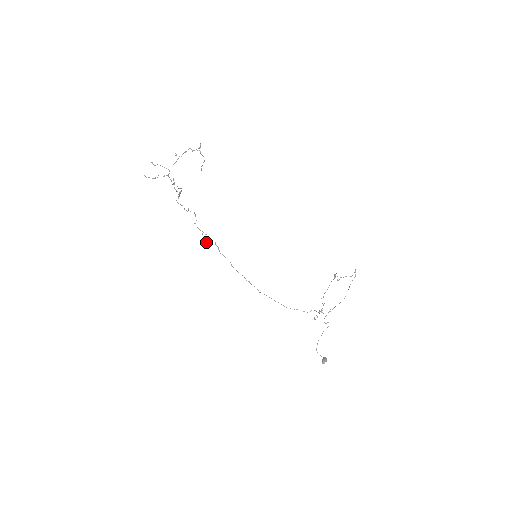
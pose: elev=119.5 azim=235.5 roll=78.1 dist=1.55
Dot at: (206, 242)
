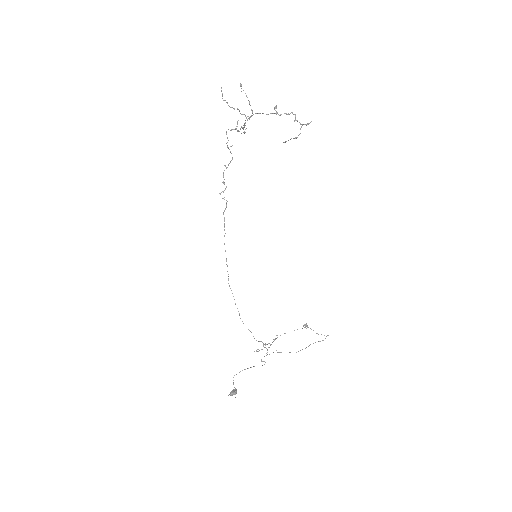
Dot at: occluded
